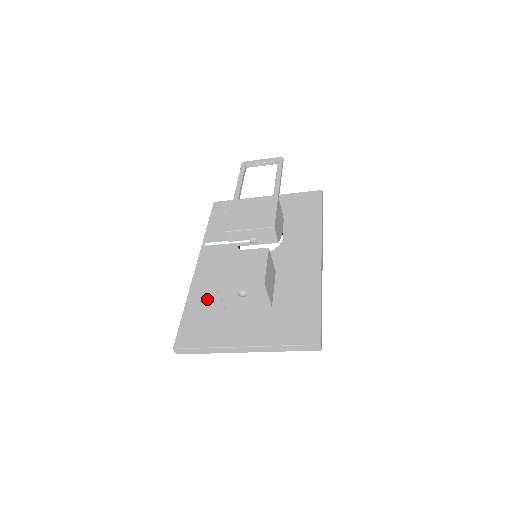
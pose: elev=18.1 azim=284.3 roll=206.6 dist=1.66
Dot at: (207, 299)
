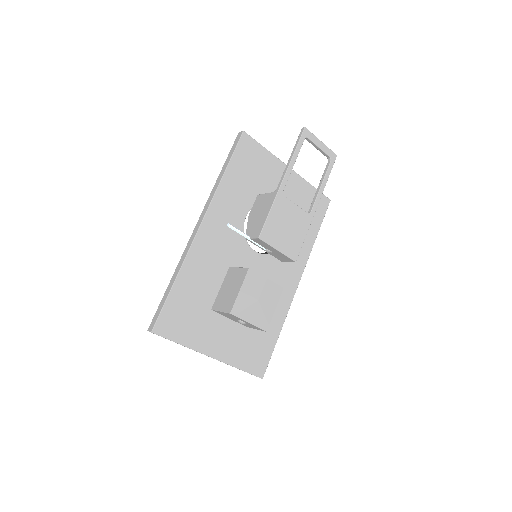
Dot at: (198, 284)
